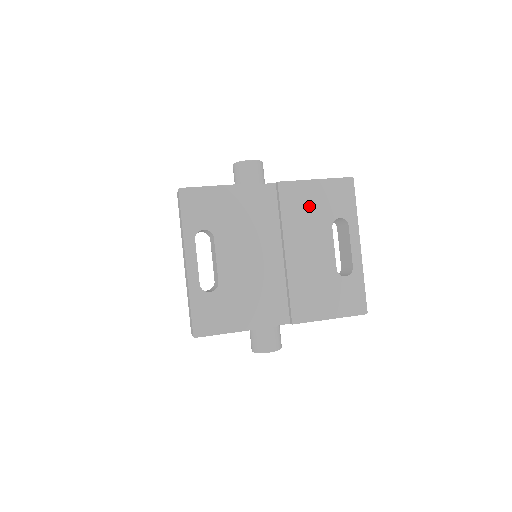
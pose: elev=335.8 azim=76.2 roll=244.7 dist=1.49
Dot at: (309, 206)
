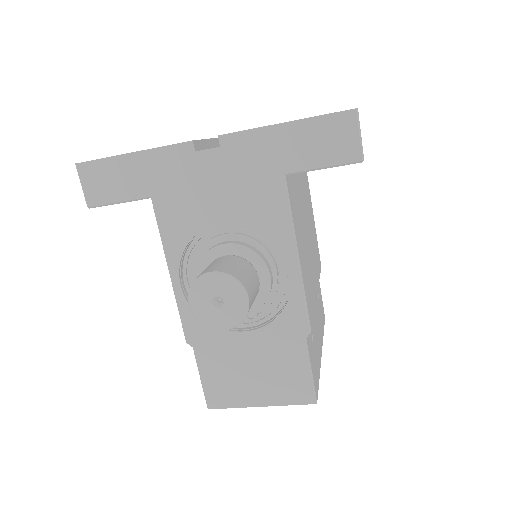
Dot at: occluded
